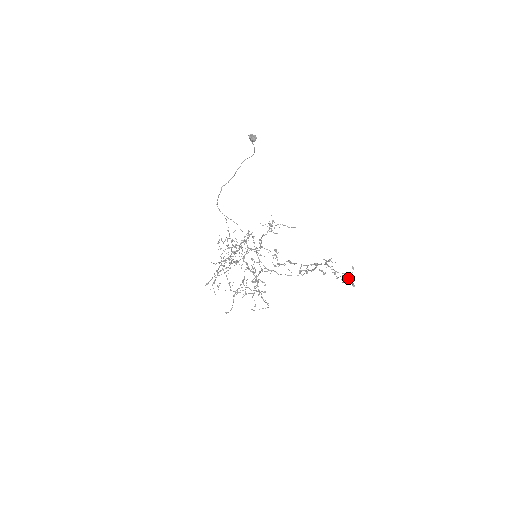
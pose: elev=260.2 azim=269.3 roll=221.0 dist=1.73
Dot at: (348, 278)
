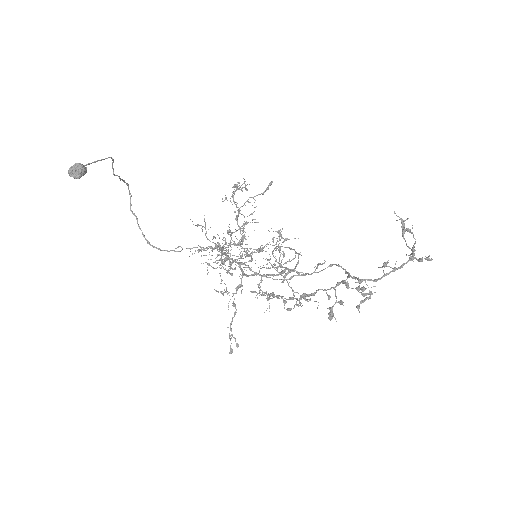
Dot at: occluded
